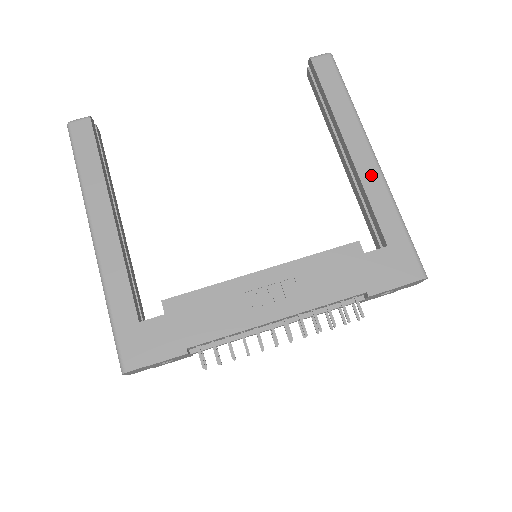
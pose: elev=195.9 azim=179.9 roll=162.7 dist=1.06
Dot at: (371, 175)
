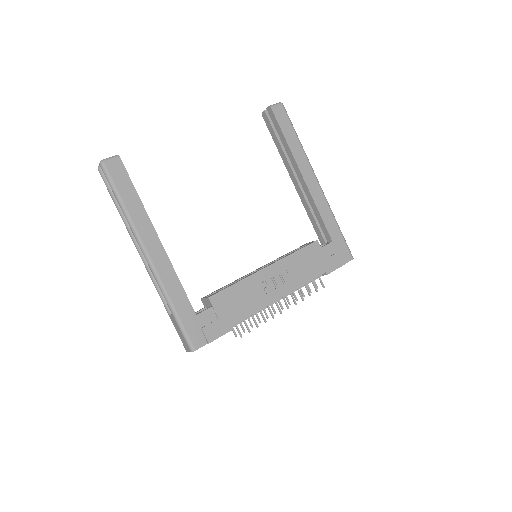
Dot at: (318, 195)
